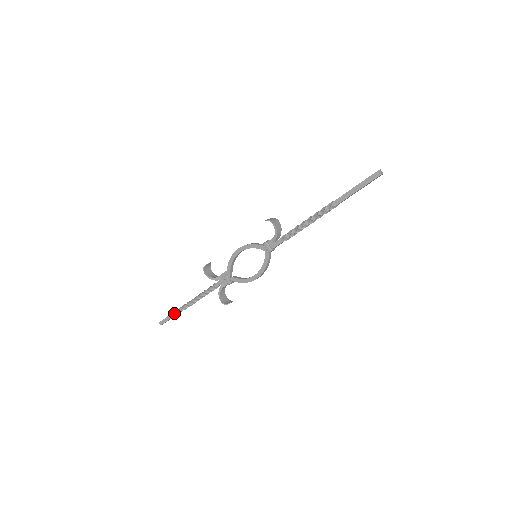
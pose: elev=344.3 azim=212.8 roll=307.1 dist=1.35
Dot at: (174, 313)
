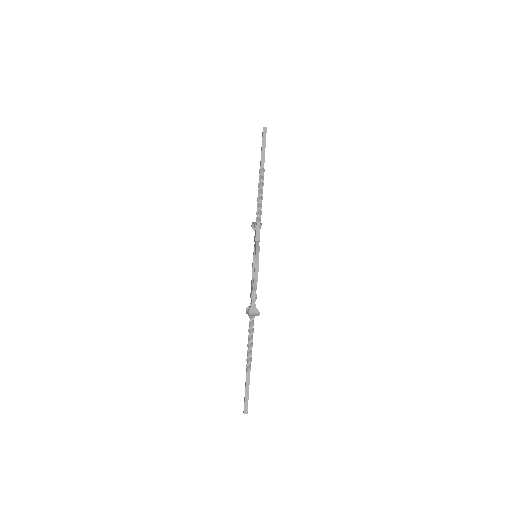
Dot at: (245, 383)
